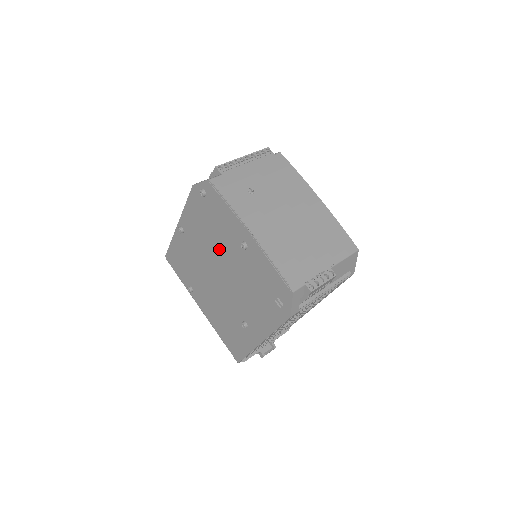
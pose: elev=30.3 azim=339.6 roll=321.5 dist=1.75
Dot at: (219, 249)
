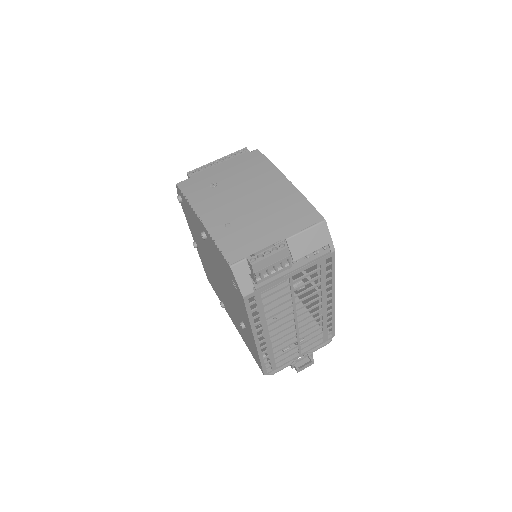
Dot at: (206, 250)
